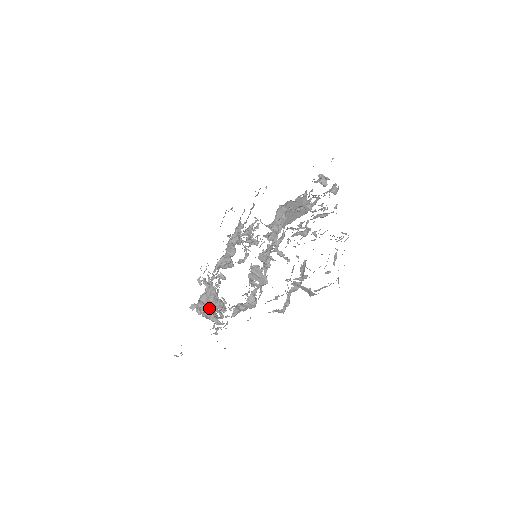
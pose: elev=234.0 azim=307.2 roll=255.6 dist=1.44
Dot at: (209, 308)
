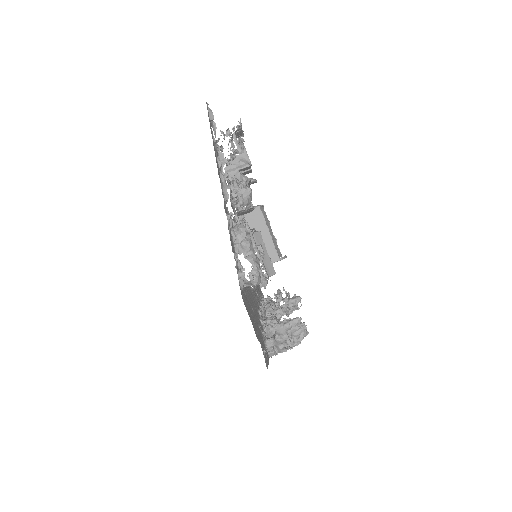
Dot at: occluded
